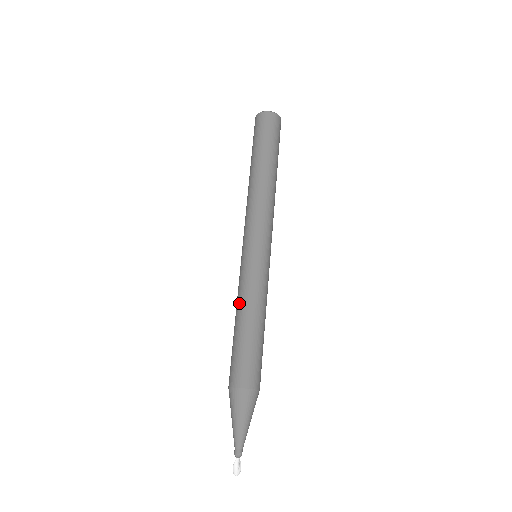
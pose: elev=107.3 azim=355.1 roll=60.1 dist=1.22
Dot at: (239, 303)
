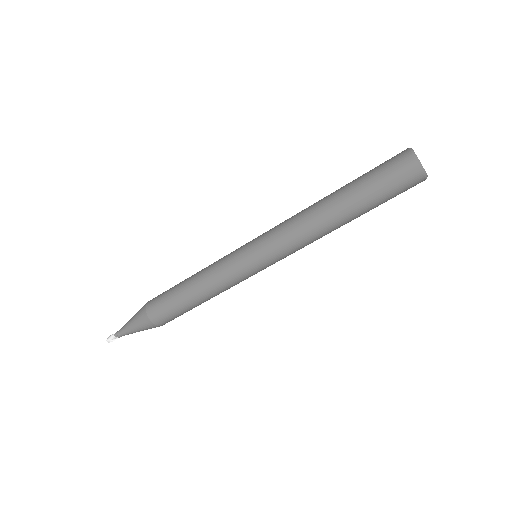
Dot at: (205, 268)
